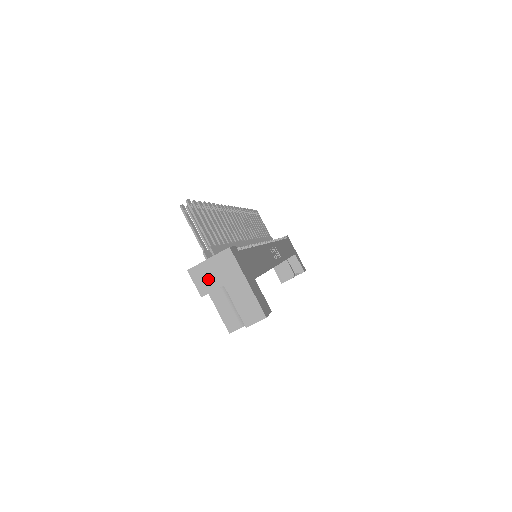
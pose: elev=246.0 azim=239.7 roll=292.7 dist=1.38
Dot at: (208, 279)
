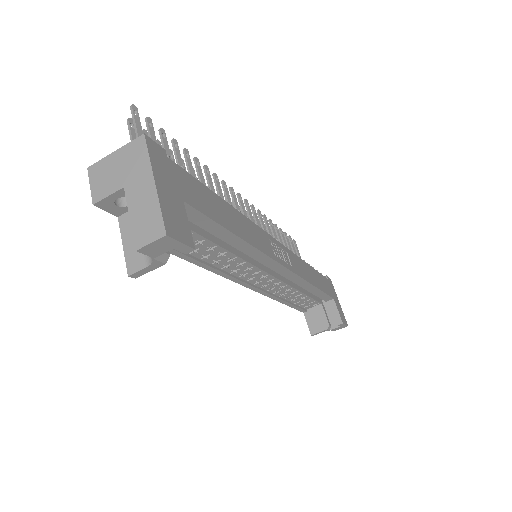
Dot at: (107, 179)
